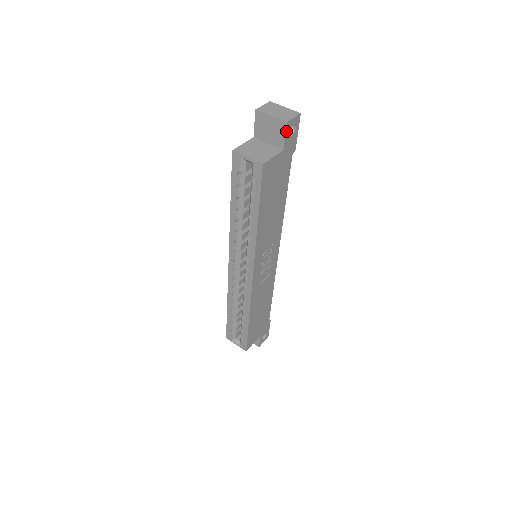
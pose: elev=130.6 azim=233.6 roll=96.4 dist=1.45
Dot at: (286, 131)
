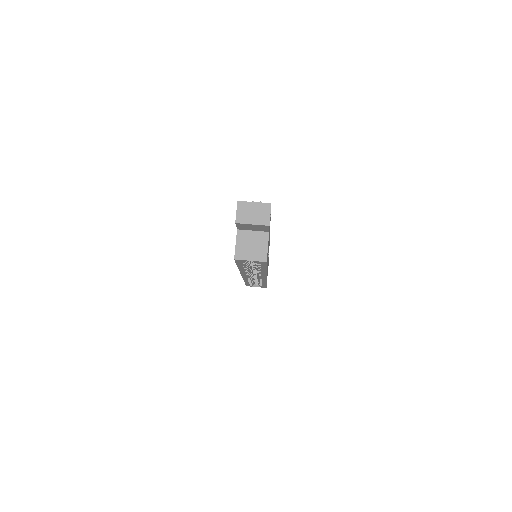
Dot at: (269, 227)
